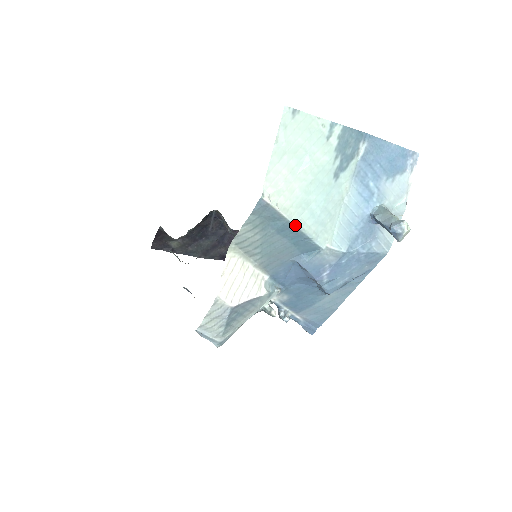
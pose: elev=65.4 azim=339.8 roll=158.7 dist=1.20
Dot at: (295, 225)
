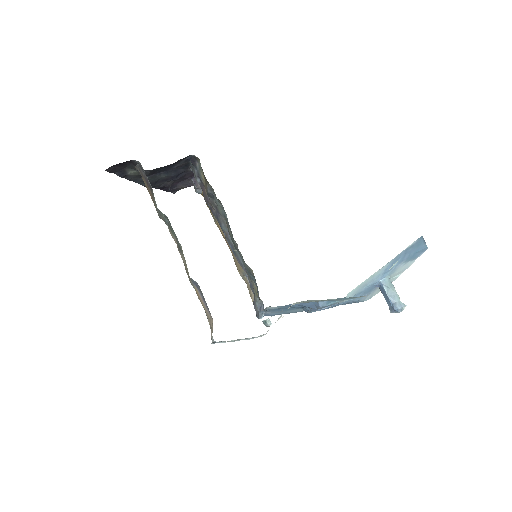
Dot at: occluded
